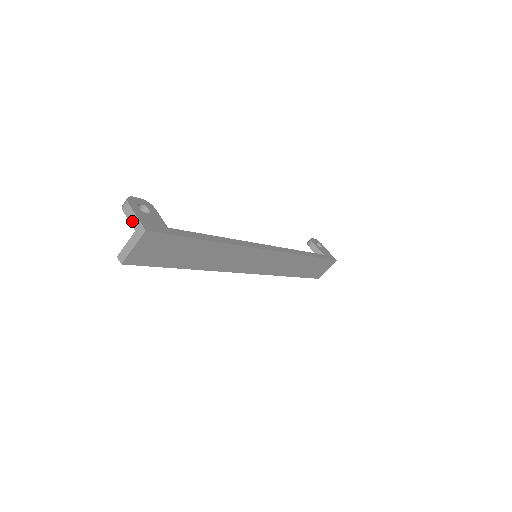
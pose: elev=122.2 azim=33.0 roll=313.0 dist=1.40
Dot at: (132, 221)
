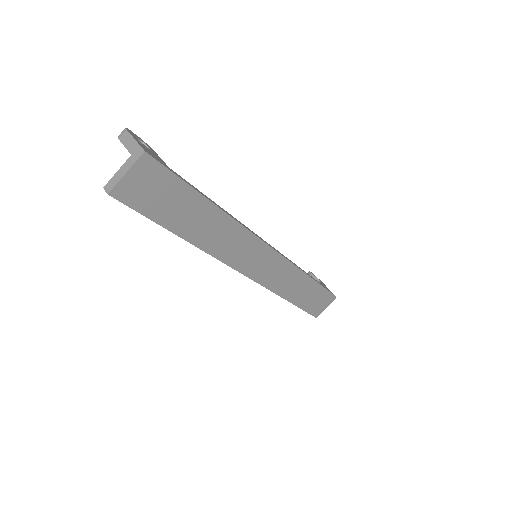
Dot at: (129, 146)
